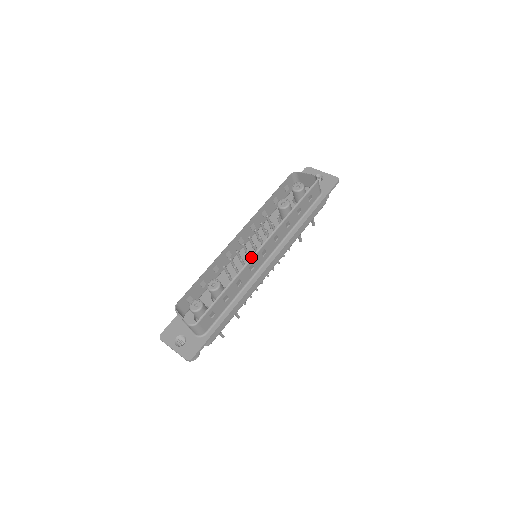
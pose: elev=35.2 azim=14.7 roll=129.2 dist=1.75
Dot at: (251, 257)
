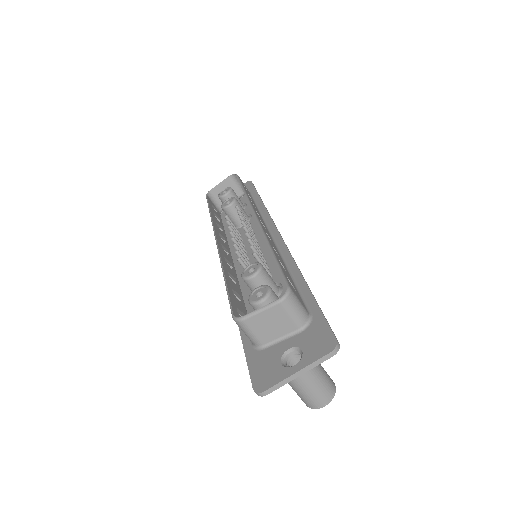
Dot at: occluded
